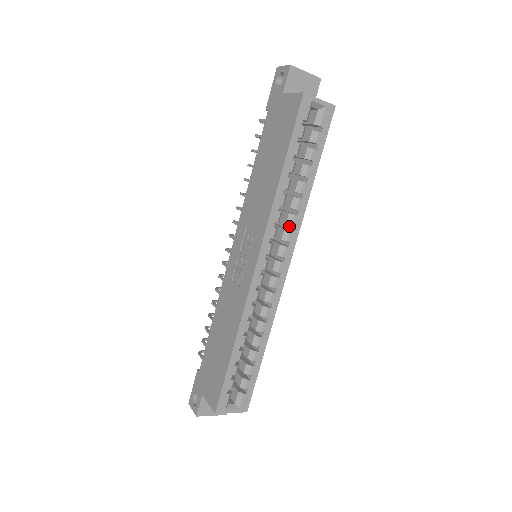
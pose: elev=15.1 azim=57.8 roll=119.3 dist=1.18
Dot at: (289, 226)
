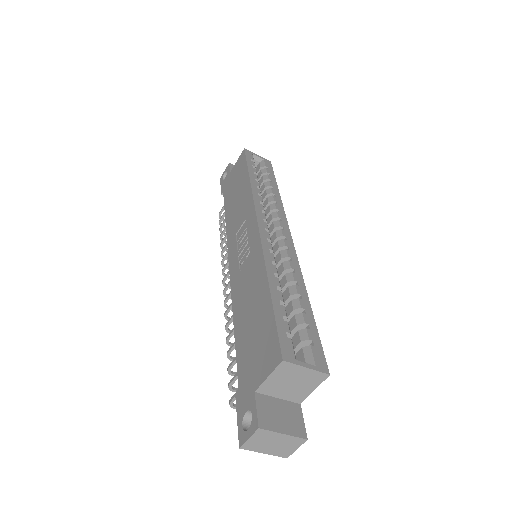
Dot at: occluded
